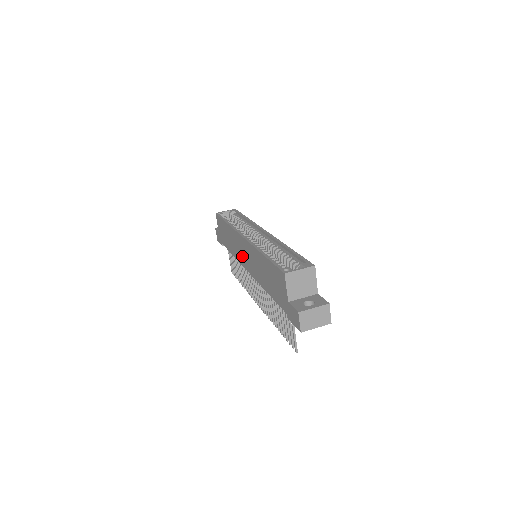
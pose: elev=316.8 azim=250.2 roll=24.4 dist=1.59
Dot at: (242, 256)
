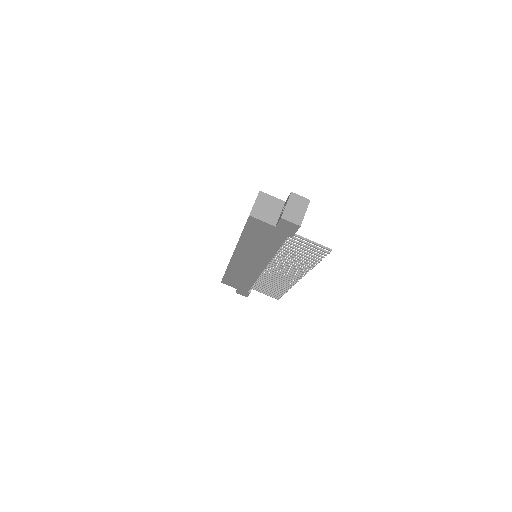
Dot at: (251, 268)
